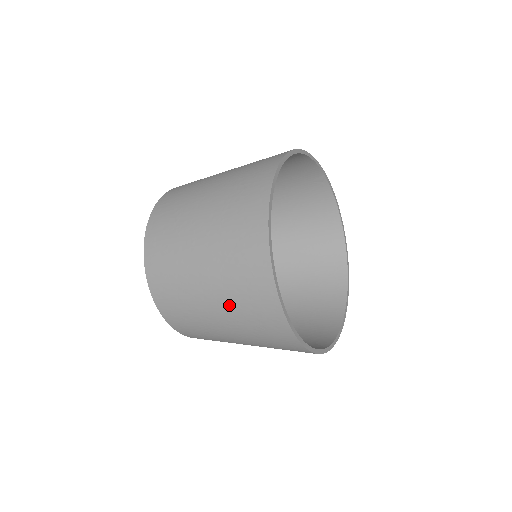
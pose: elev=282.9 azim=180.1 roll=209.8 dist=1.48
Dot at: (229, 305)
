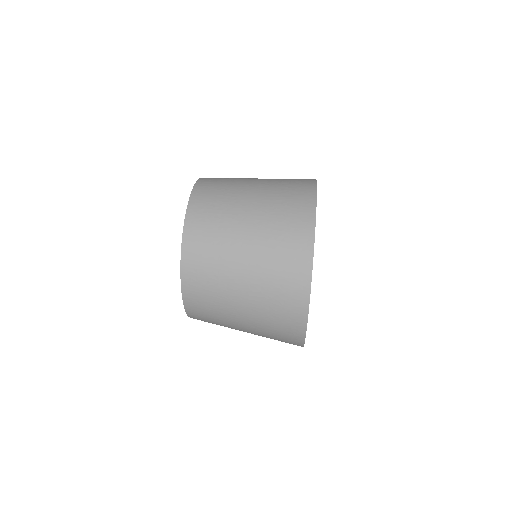
Dot at: (261, 276)
